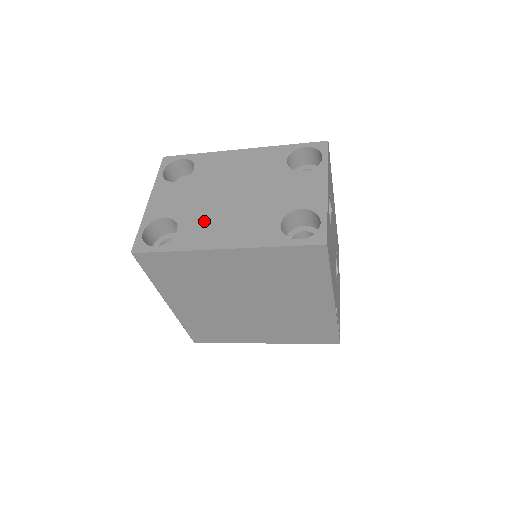
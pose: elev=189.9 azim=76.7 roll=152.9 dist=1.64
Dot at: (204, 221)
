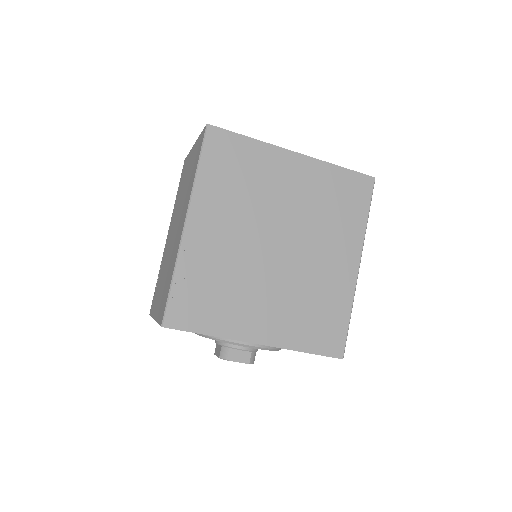
Dot at: occluded
